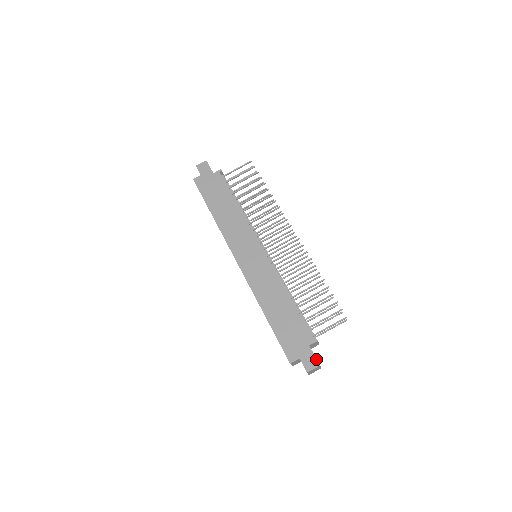
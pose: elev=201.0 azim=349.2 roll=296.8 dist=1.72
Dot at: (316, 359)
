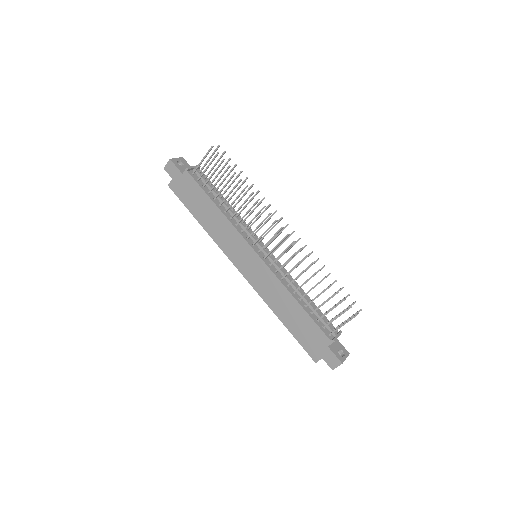
Dot at: (337, 358)
